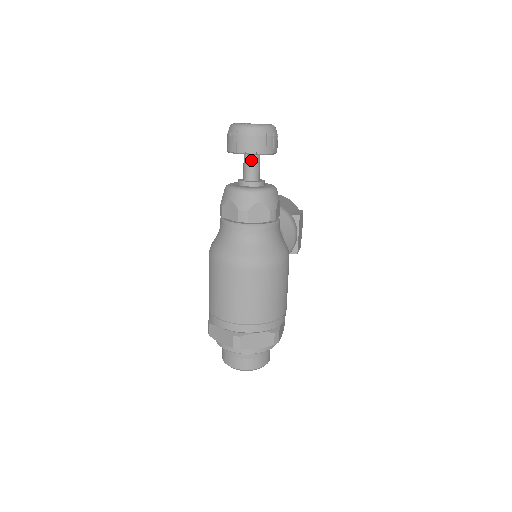
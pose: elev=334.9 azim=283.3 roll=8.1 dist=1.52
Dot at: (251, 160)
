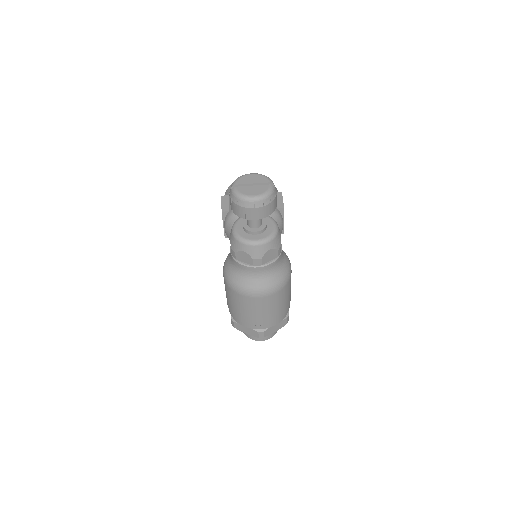
Dot at: occluded
